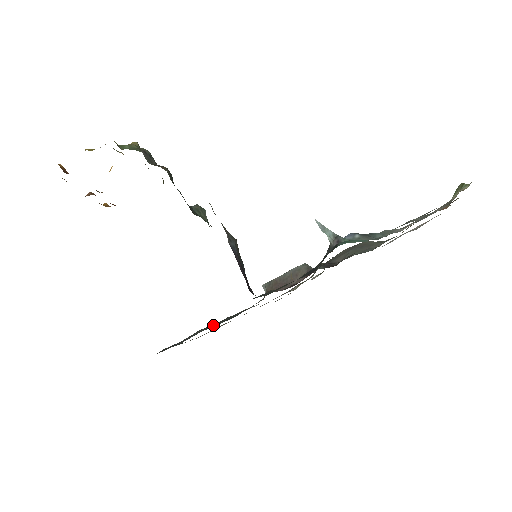
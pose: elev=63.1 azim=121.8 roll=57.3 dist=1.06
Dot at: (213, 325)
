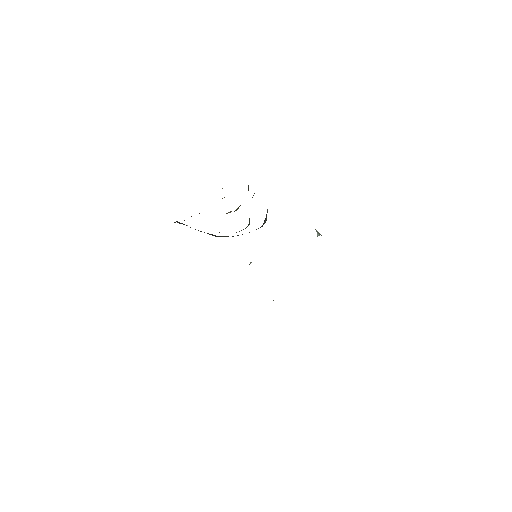
Dot at: occluded
